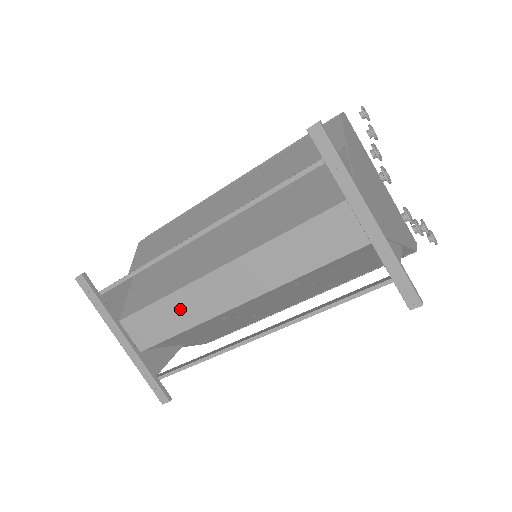
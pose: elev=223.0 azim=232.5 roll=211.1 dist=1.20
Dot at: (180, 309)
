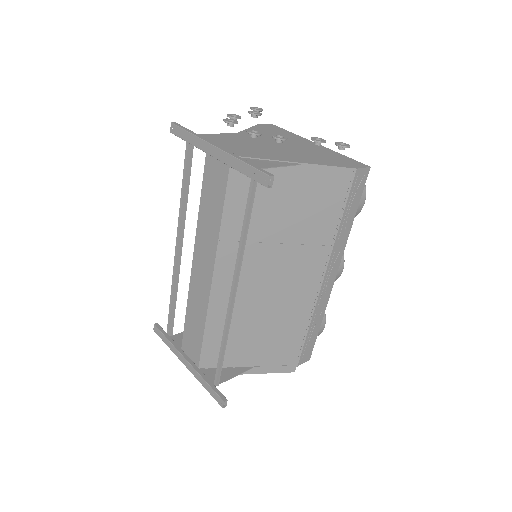
Dot at: (195, 310)
